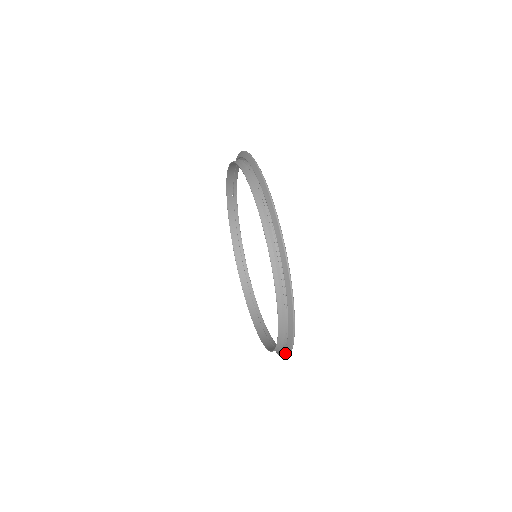
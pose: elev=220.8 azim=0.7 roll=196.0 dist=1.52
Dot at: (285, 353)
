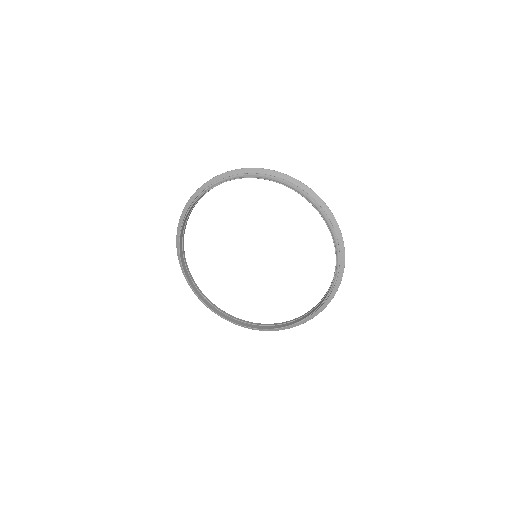
Dot at: (336, 228)
